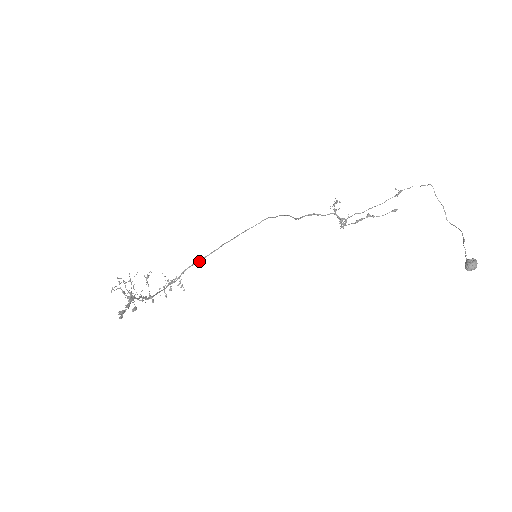
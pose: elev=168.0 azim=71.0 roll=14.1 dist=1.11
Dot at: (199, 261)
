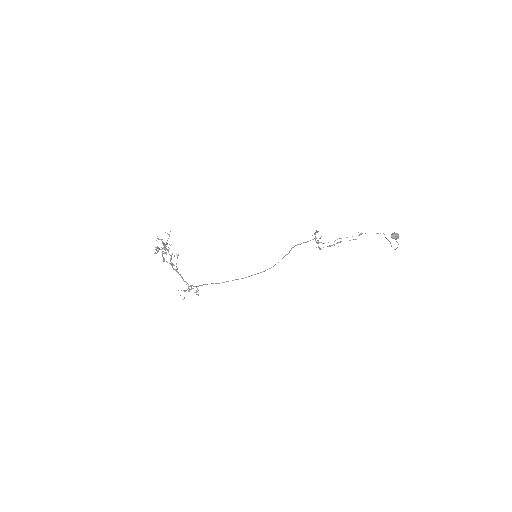
Dot at: occluded
